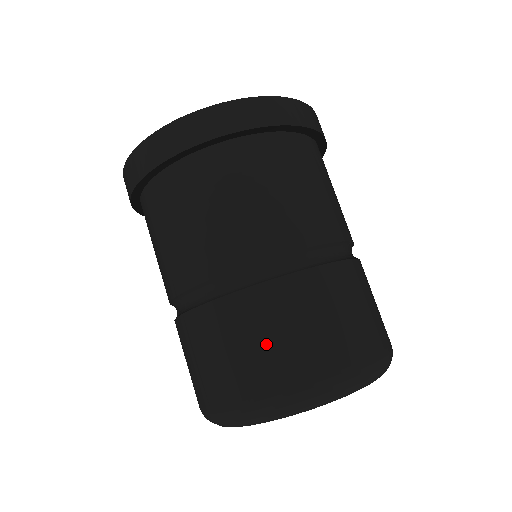
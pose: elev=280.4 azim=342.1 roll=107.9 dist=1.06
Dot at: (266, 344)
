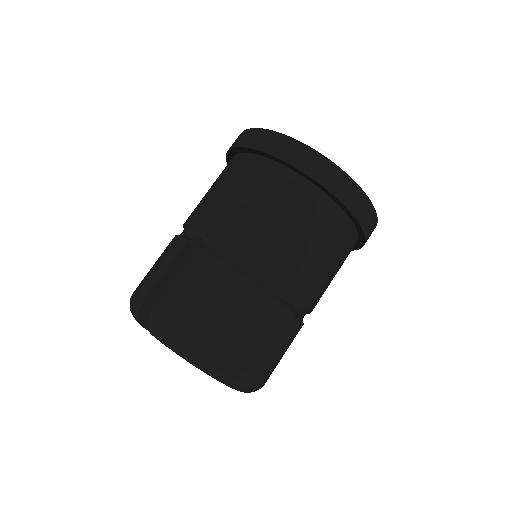
Dot at: (242, 328)
